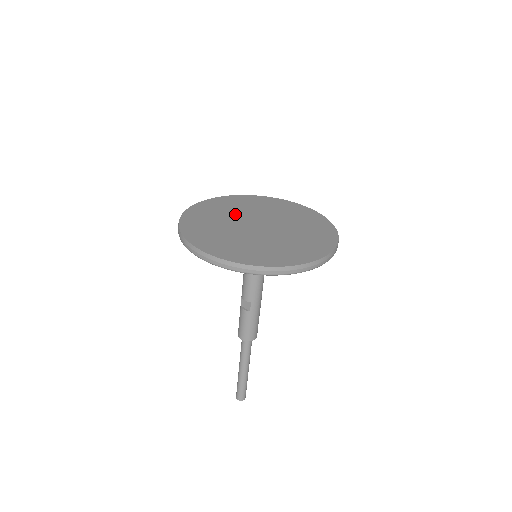
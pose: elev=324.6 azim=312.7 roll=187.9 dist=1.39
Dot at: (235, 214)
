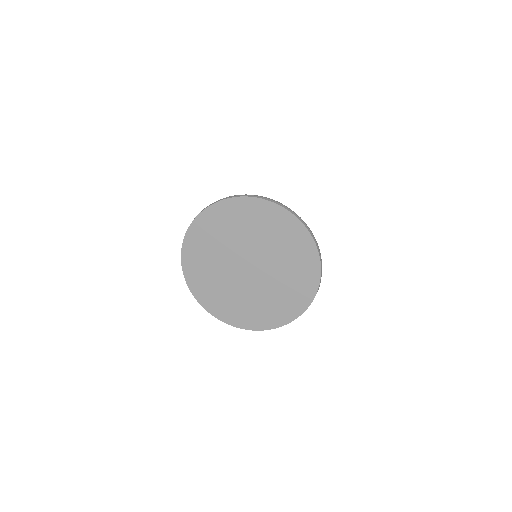
Dot at: (220, 258)
